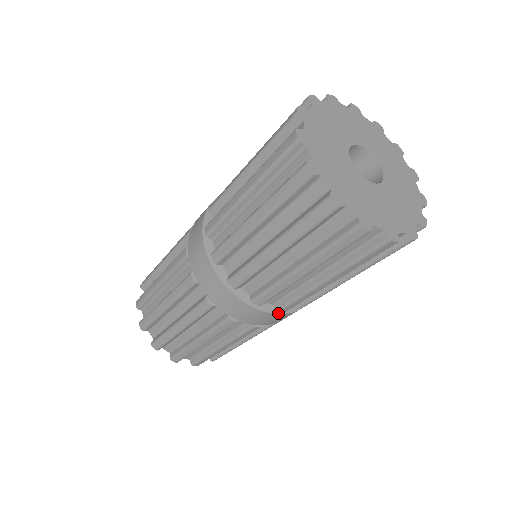
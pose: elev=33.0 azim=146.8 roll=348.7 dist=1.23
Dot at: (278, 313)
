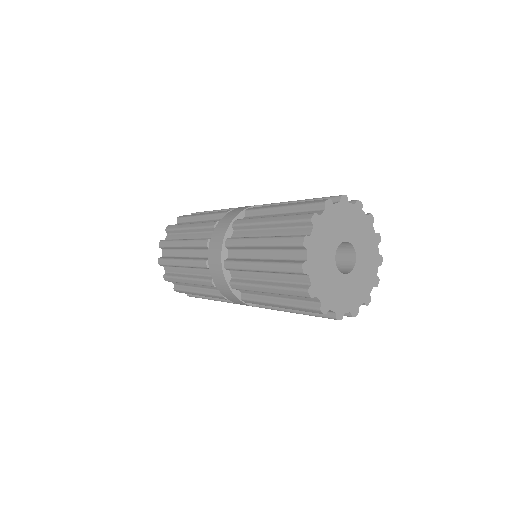
Dot at: (241, 300)
